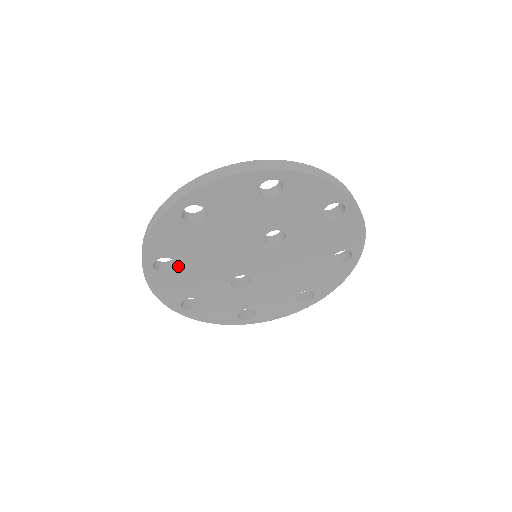
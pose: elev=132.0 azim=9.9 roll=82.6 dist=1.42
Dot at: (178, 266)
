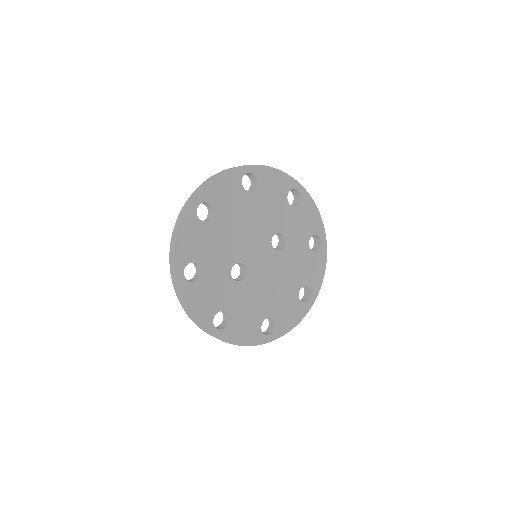
Dot at: (212, 220)
